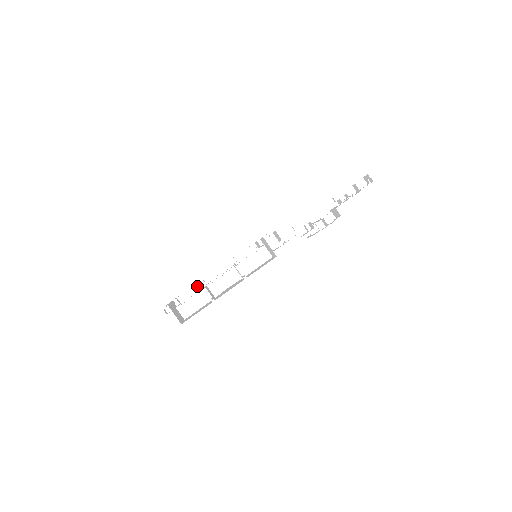
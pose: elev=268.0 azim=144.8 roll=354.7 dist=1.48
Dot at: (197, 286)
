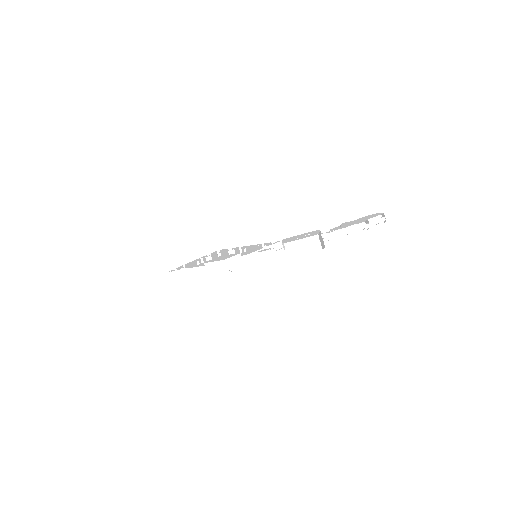
Dot at: occluded
